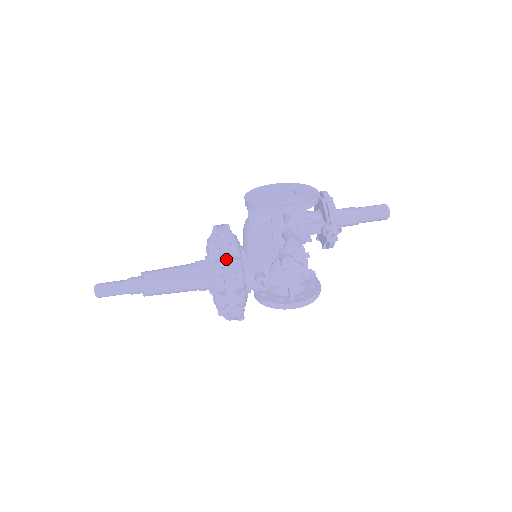
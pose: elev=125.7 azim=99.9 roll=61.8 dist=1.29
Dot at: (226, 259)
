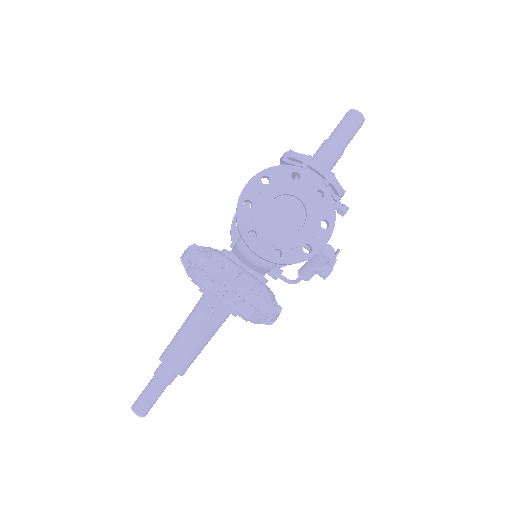
Dot at: (269, 312)
